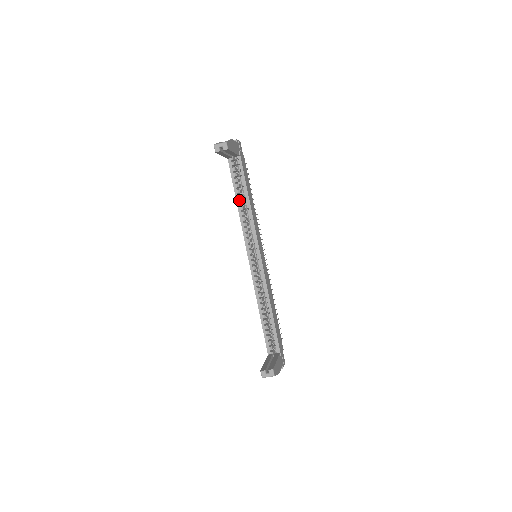
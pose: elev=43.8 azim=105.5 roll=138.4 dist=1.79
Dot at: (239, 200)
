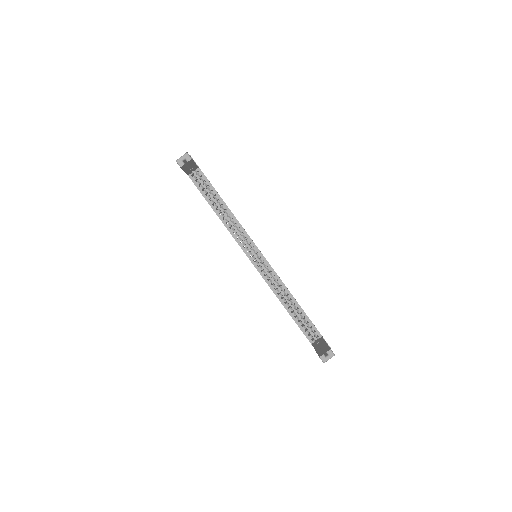
Dot at: (216, 210)
